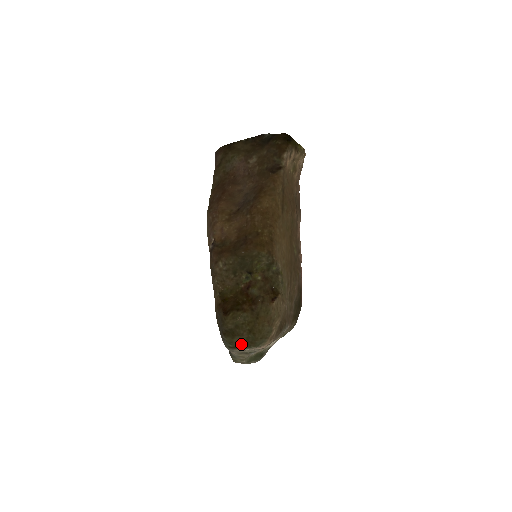
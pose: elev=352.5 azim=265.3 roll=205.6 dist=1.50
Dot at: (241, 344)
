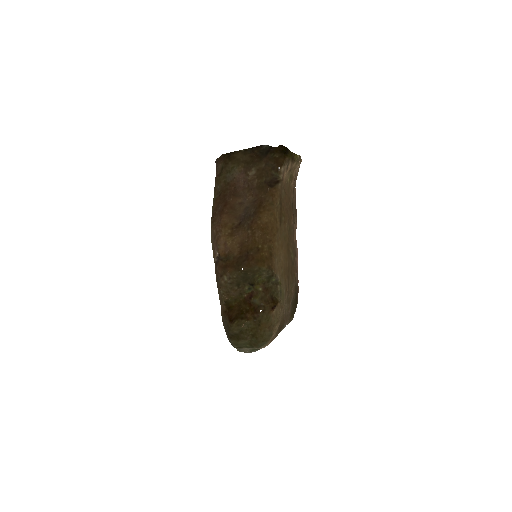
Dot at: (245, 345)
